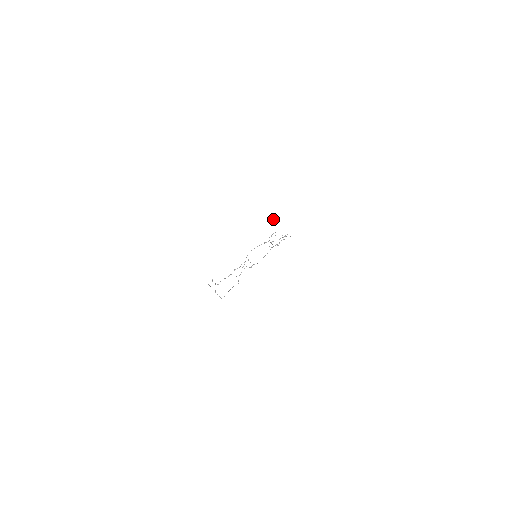
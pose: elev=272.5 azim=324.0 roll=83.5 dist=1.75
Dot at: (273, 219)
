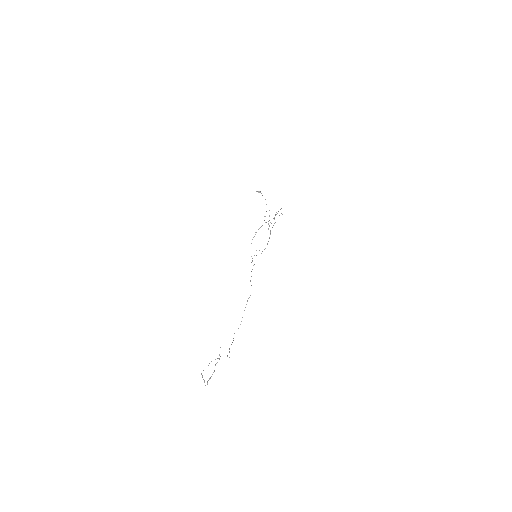
Dot at: occluded
